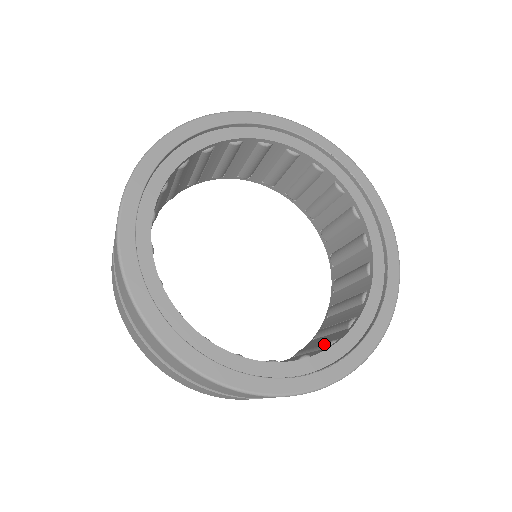
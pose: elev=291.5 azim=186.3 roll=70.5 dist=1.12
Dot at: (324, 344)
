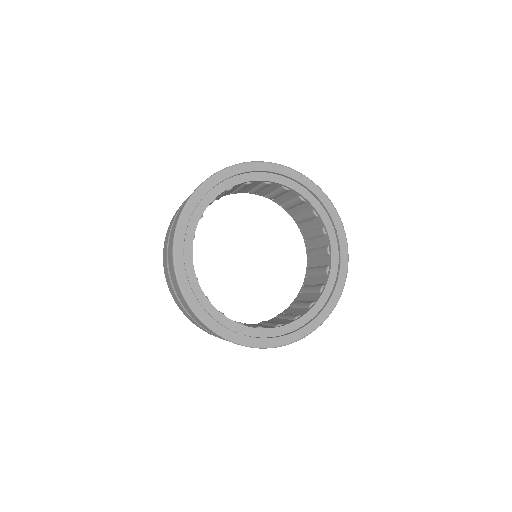
Dot at: occluded
